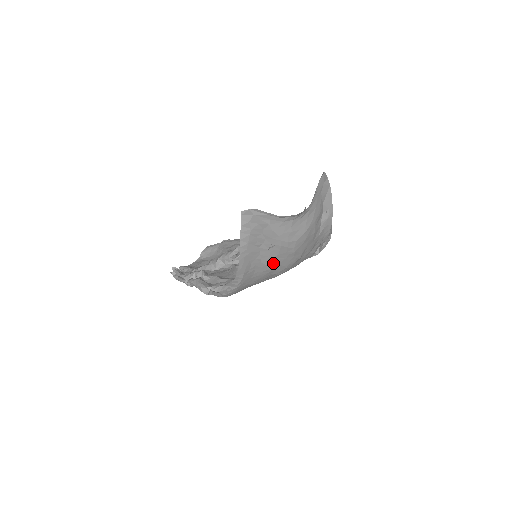
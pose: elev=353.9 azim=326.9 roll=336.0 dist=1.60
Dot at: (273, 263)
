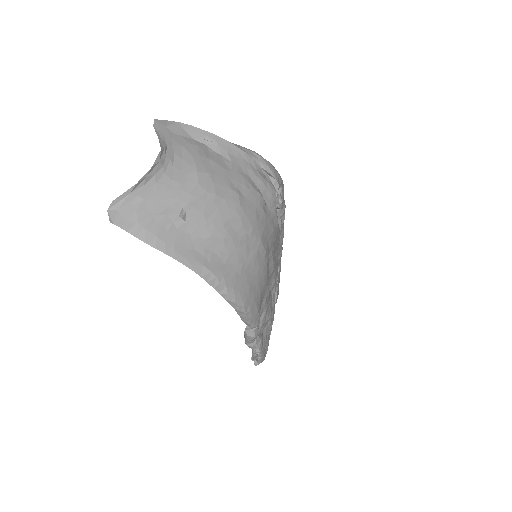
Dot at: (216, 227)
